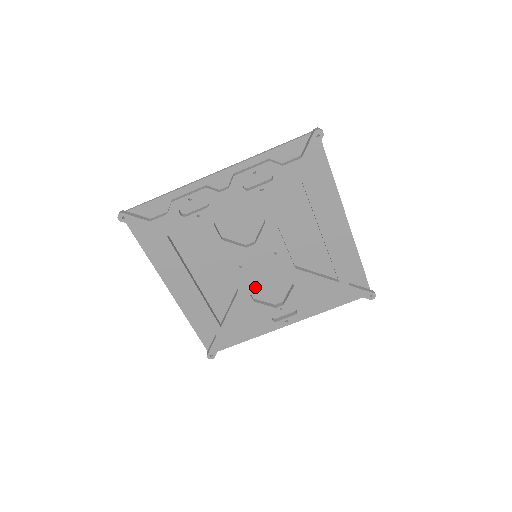
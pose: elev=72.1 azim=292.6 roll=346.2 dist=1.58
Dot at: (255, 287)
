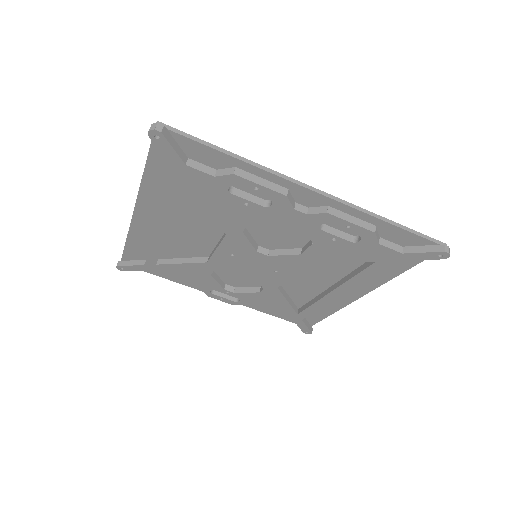
Dot at: occluded
